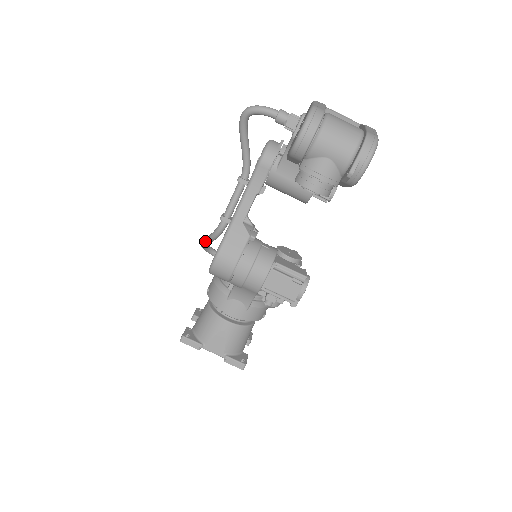
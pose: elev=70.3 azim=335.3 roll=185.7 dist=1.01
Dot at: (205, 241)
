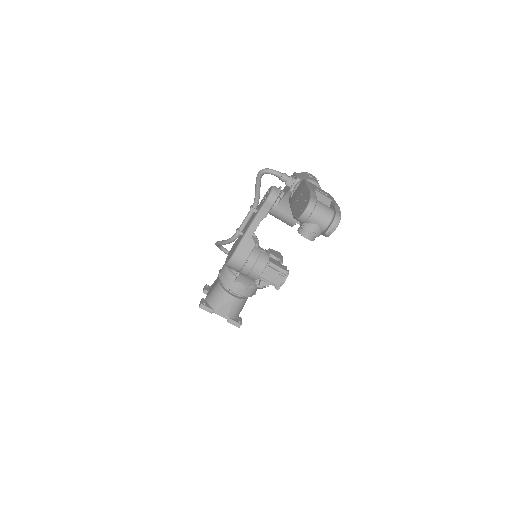
Dot at: (222, 243)
